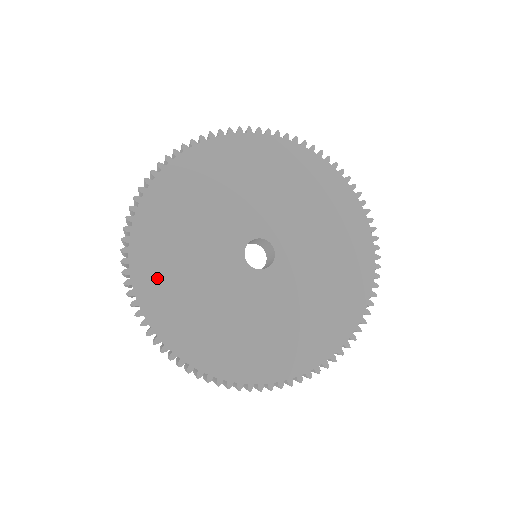
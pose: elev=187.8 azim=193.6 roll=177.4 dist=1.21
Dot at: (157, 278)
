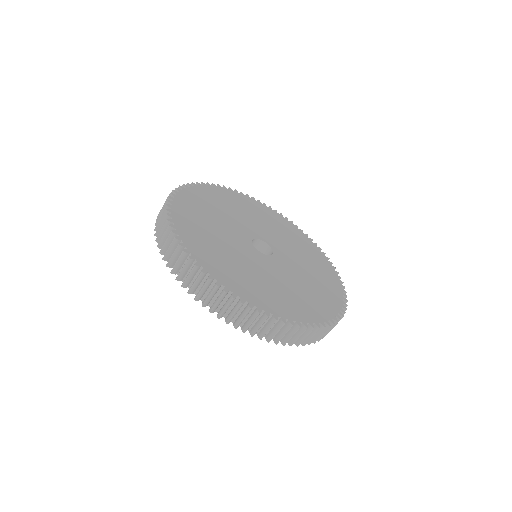
Dot at: (230, 276)
